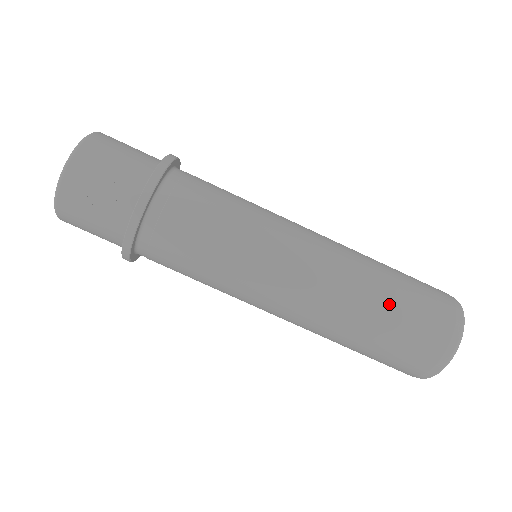
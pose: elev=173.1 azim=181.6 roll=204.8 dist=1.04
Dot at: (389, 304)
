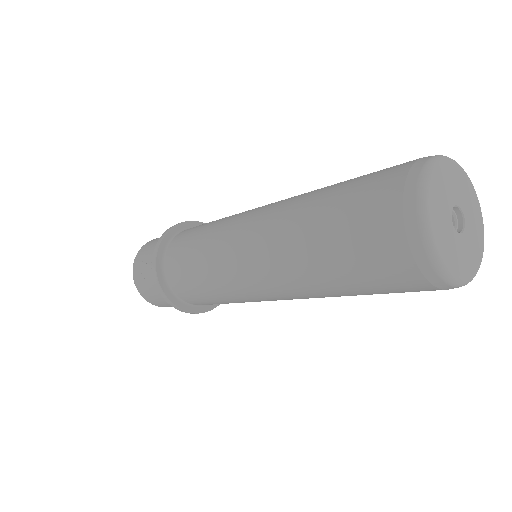
Dot at: (322, 211)
